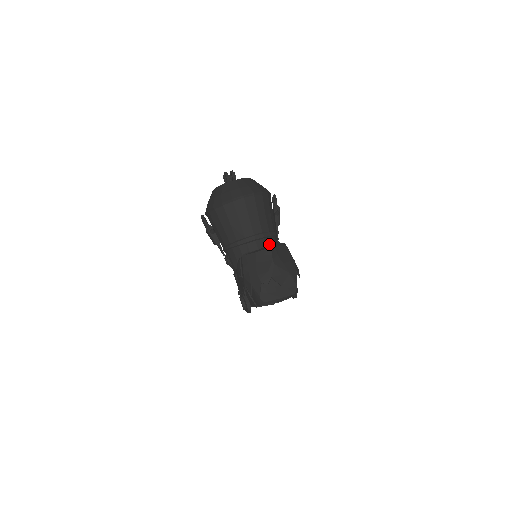
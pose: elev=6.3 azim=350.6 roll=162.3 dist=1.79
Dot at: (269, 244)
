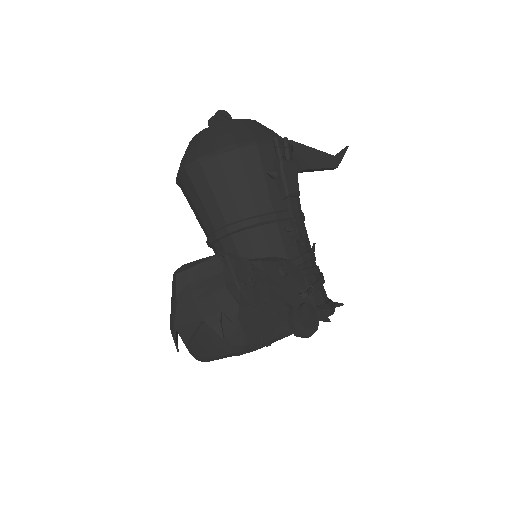
Dot at: (244, 243)
